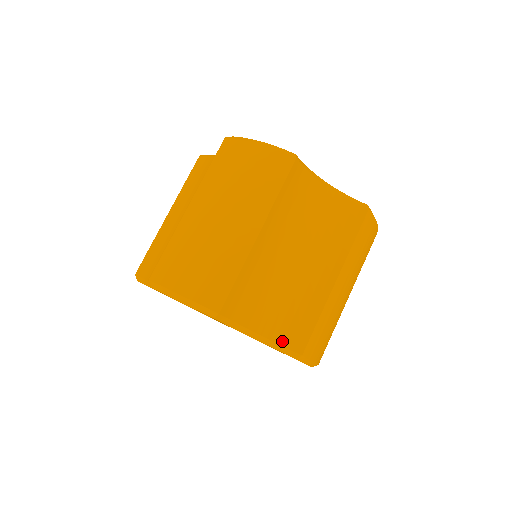
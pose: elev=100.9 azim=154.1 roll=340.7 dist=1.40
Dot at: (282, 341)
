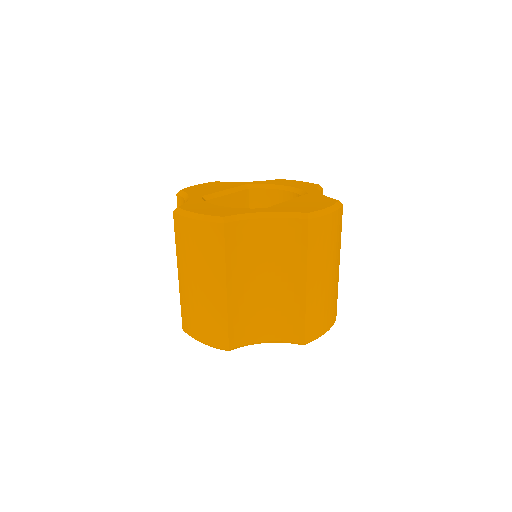
Dot at: (286, 339)
